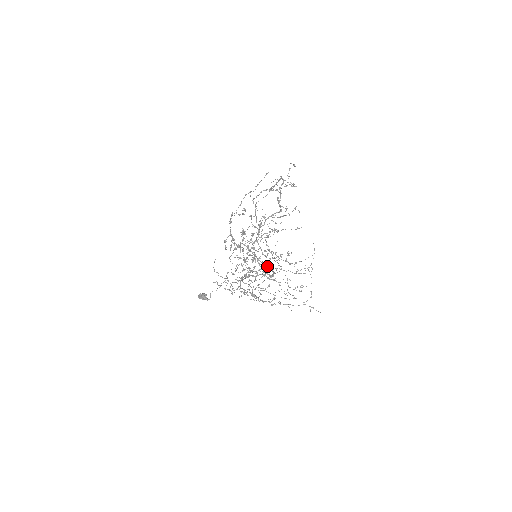
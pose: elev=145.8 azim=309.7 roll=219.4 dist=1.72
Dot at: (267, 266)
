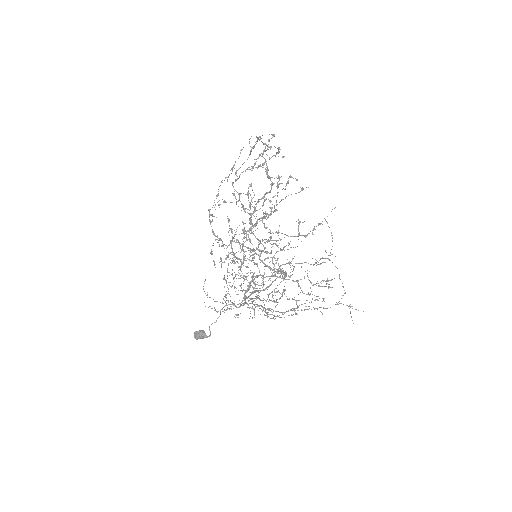
Dot at: (274, 258)
